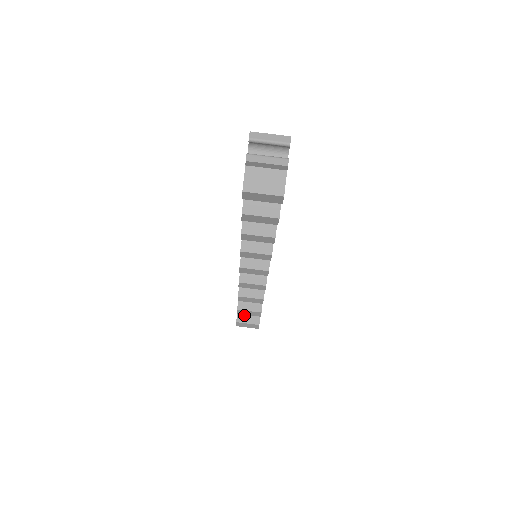
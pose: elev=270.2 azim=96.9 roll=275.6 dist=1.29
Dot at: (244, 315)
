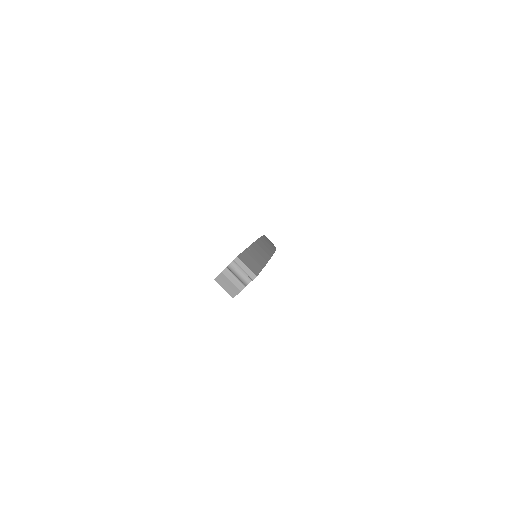
Dot at: occluded
